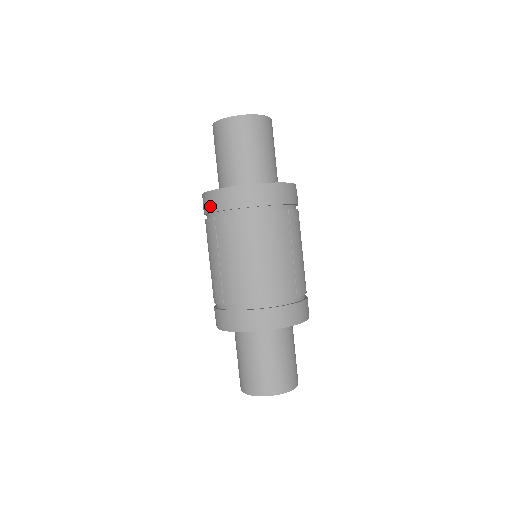
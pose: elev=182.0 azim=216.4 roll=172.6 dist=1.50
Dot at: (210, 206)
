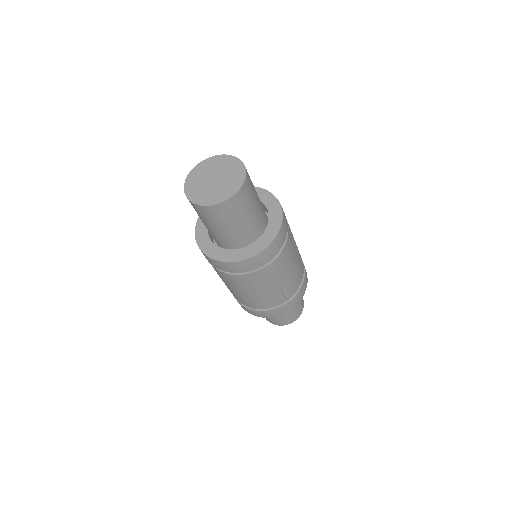
Dot at: (235, 270)
